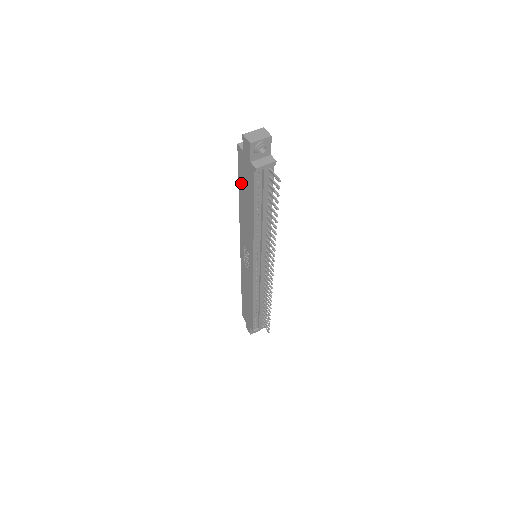
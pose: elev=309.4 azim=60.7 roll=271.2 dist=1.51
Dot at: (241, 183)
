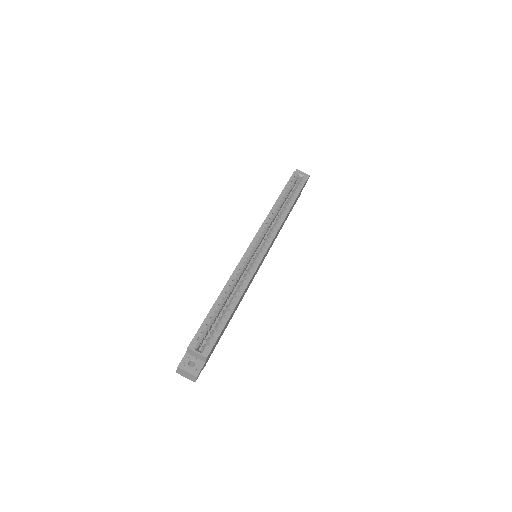
Dot at: occluded
